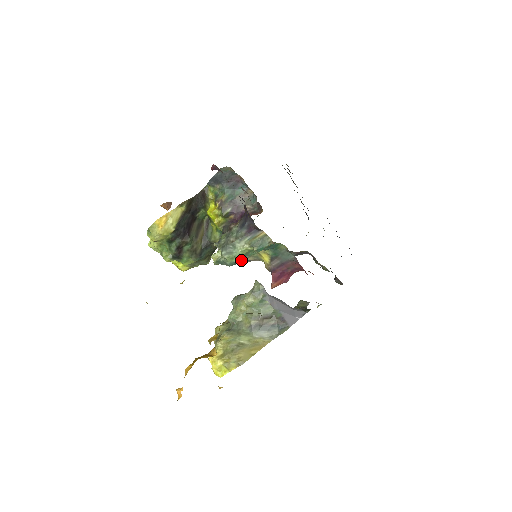
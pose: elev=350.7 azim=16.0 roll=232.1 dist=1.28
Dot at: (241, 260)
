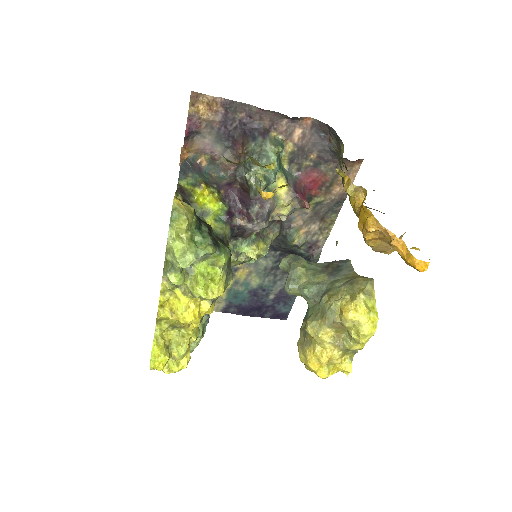
Dot at: (265, 215)
